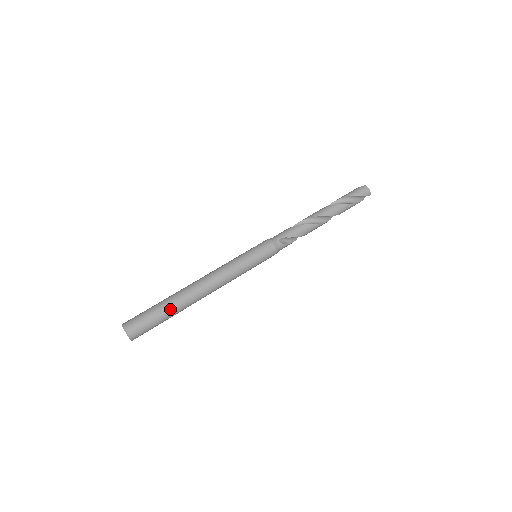
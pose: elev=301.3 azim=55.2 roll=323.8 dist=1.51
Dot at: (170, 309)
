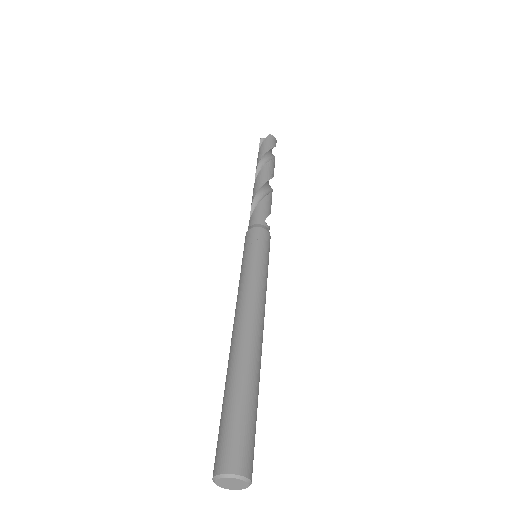
Dot at: (256, 390)
